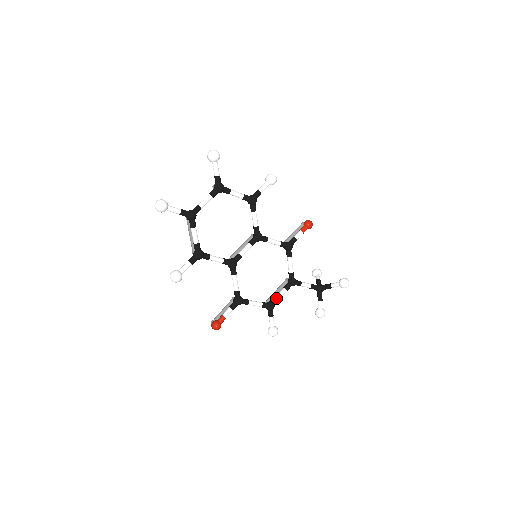
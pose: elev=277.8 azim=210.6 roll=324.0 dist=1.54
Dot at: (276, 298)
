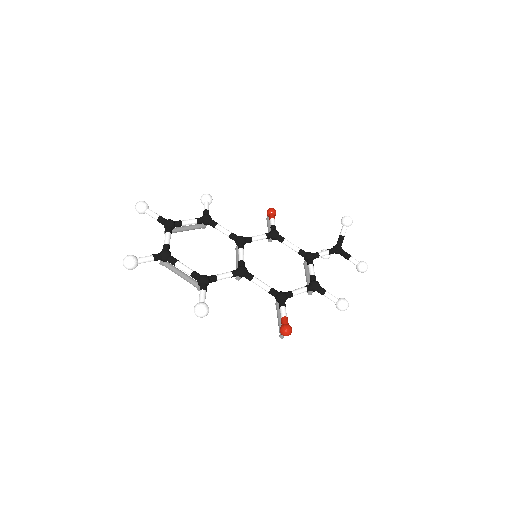
Dot at: (311, 276)
